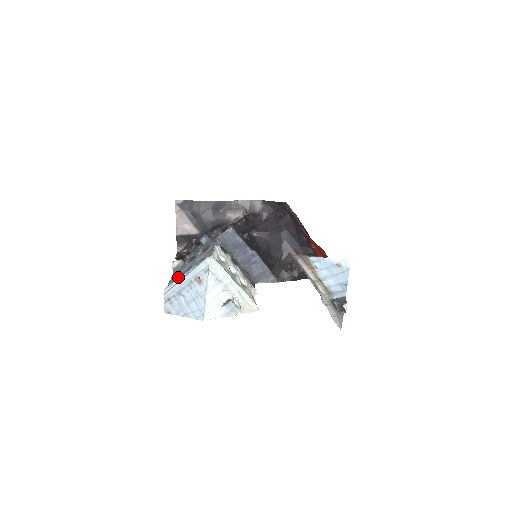
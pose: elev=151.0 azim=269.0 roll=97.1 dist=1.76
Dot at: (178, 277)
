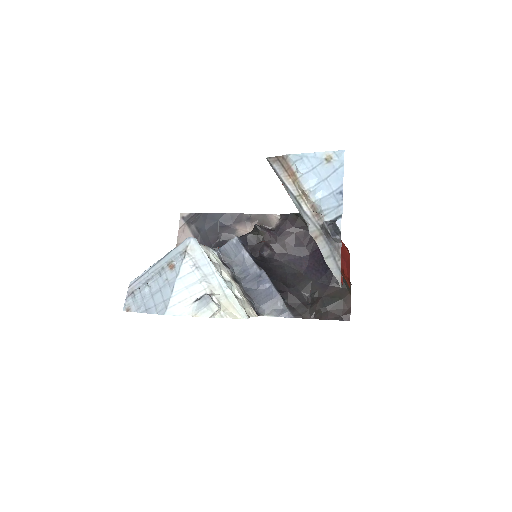
Dot at: occluded
